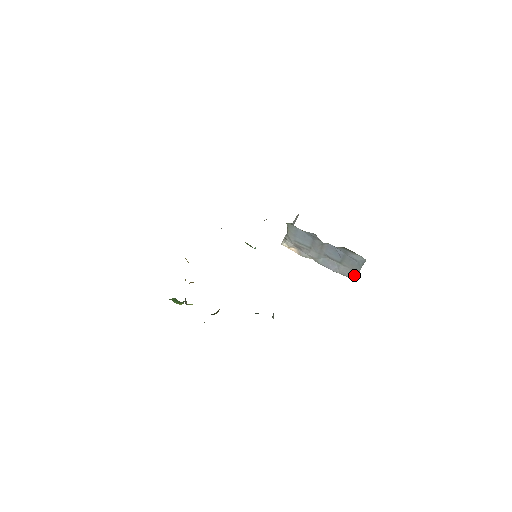
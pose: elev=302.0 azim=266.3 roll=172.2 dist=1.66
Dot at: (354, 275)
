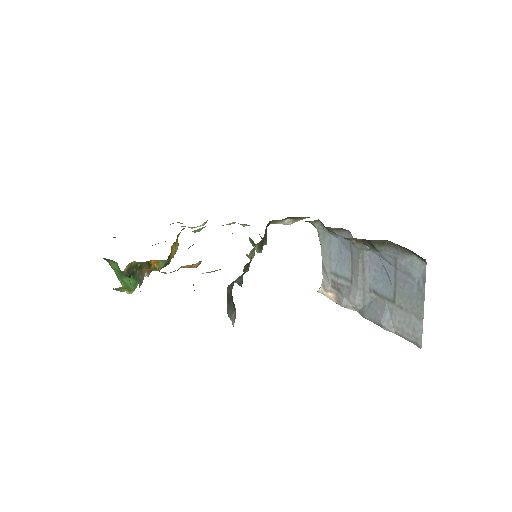
Dot at: (417, 329)
